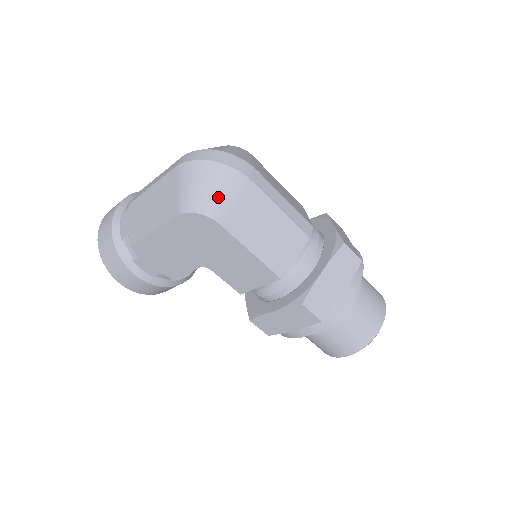
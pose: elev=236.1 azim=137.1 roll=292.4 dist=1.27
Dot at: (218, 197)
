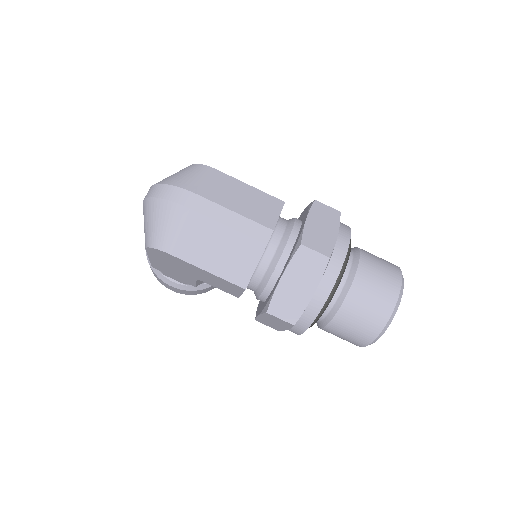
Dot at: (163, 230)
